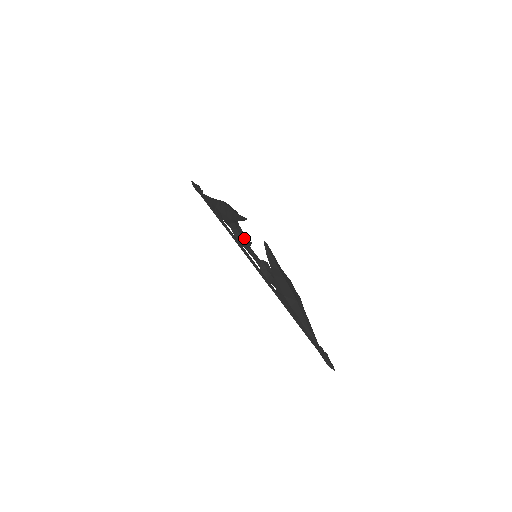
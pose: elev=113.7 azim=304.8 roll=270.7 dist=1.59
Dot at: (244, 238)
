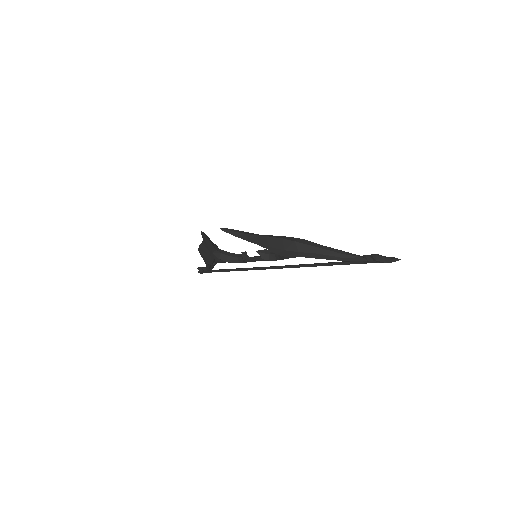
Dot at: (240, 256)
